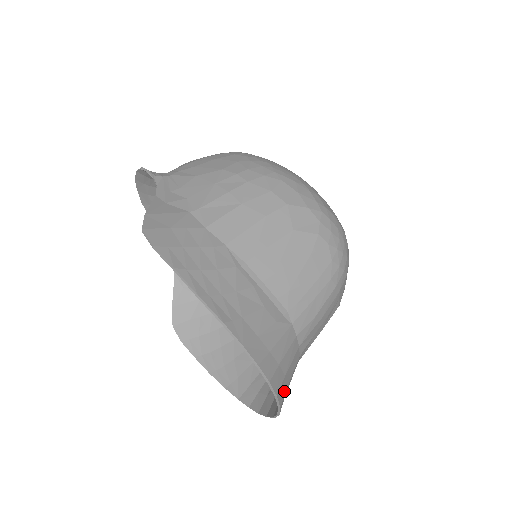
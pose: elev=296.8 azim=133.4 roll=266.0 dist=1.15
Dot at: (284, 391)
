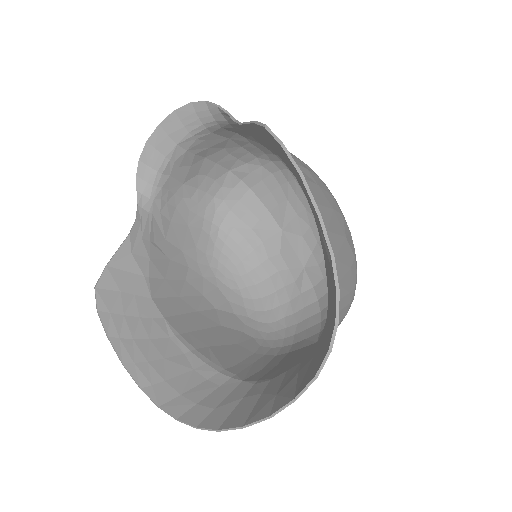
Dot at: (302, 385)
